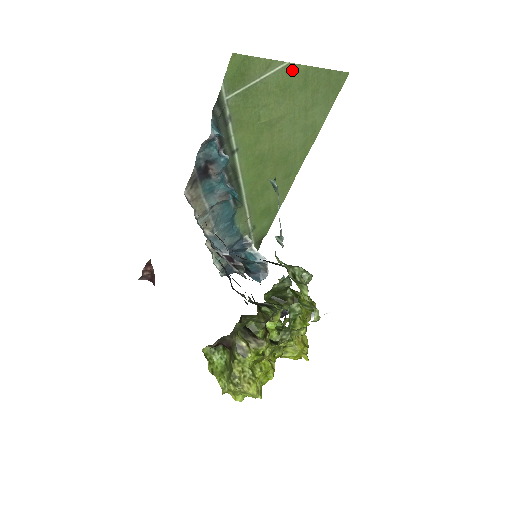
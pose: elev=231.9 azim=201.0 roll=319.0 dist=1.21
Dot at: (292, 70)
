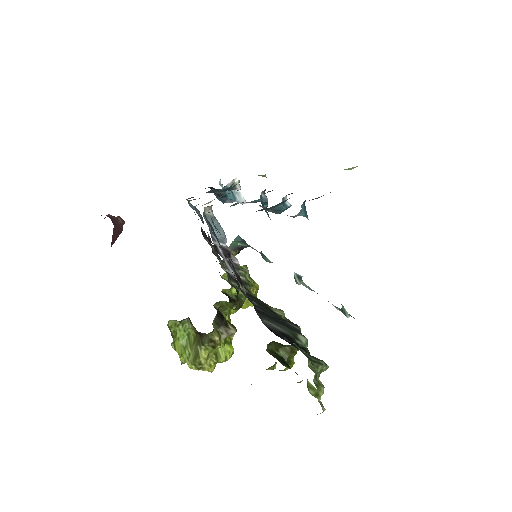
Dot at: occluded
